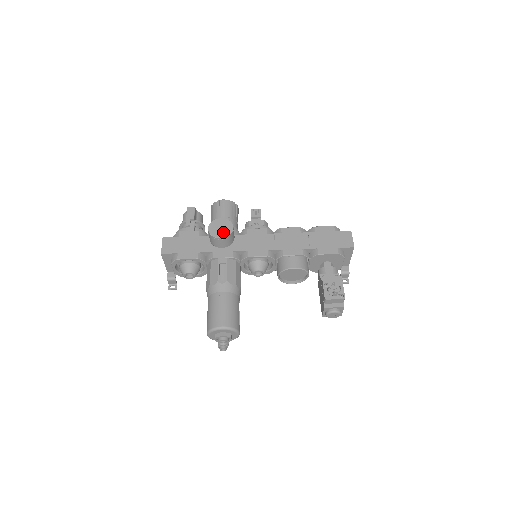
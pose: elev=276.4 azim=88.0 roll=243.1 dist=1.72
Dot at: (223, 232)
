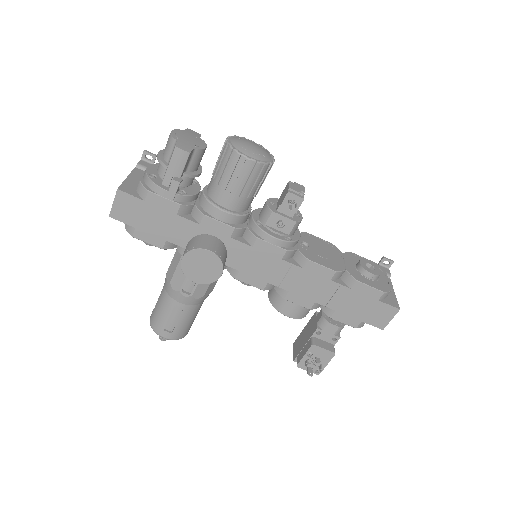
Dot at: (202, 275)
